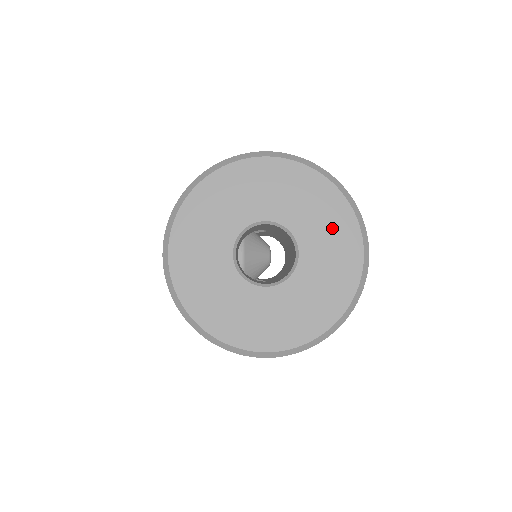
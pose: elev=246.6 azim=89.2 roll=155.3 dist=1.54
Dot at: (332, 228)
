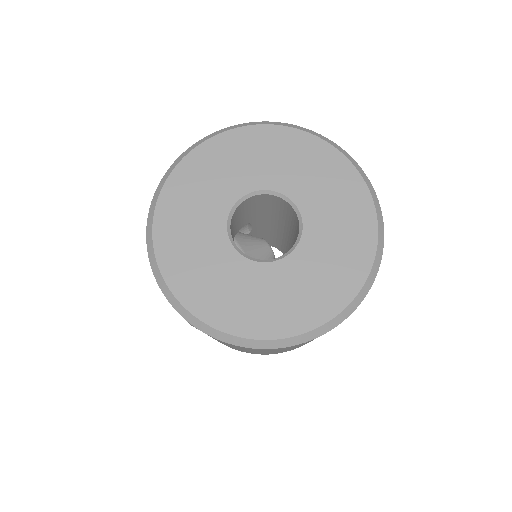
Dot at: (313, 166)
